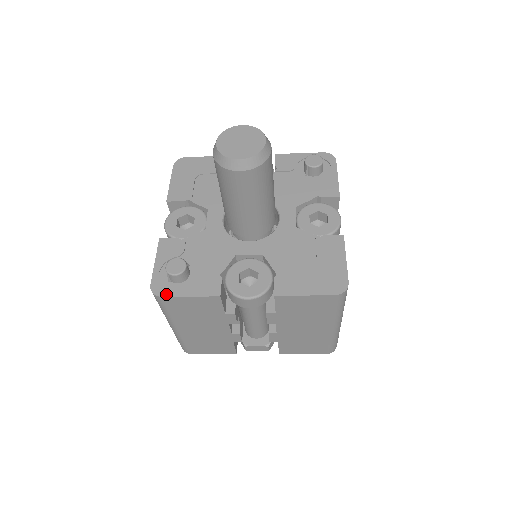
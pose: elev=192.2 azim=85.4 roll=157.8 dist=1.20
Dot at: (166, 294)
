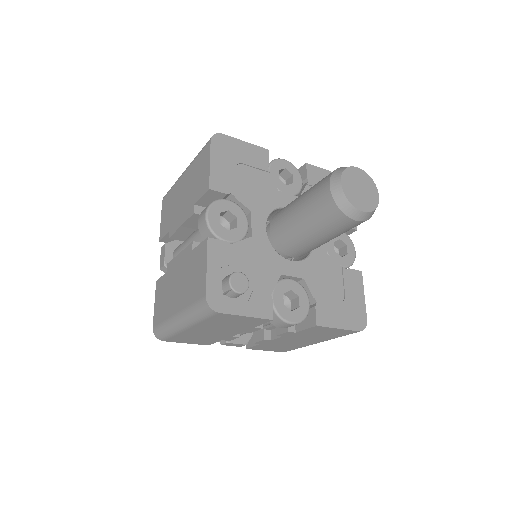
Dot at: (223, 310)
